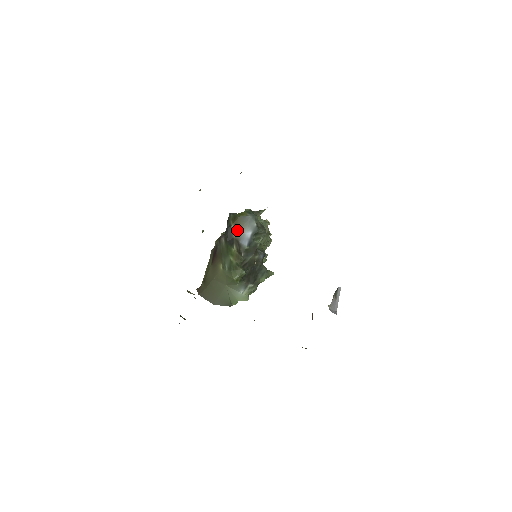
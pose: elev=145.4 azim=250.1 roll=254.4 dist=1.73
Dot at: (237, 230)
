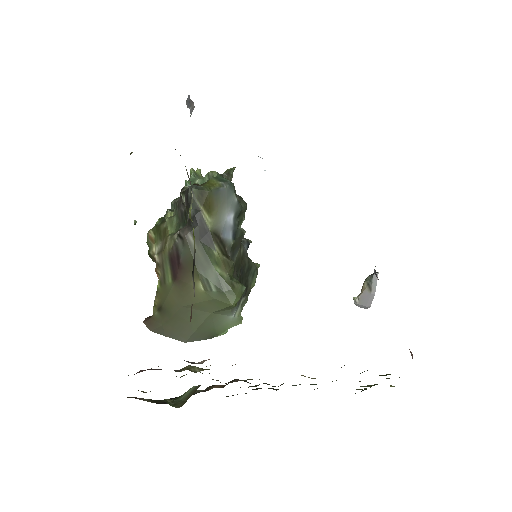
Dot at: (212, 216)
